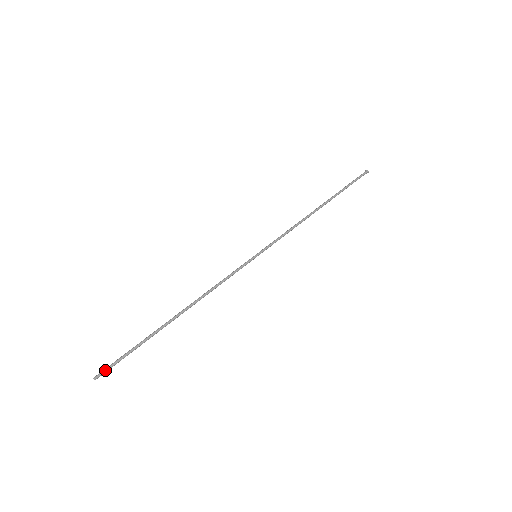
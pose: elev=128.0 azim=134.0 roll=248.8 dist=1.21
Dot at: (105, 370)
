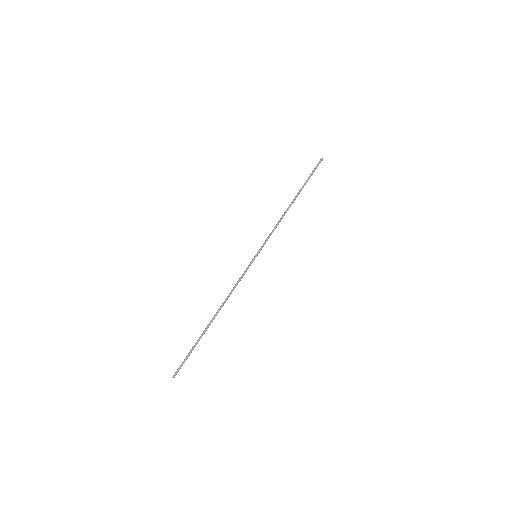
Dot at: (178, 370)
